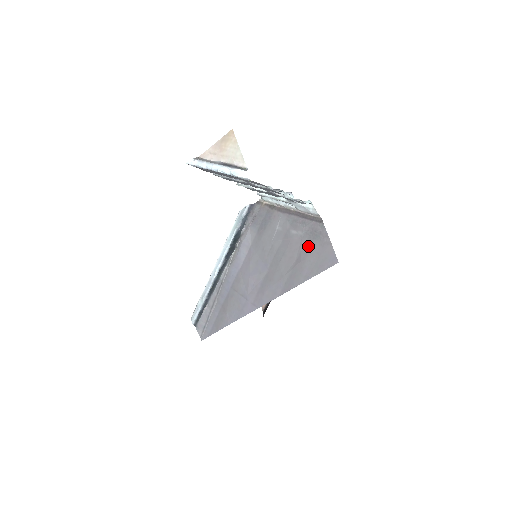
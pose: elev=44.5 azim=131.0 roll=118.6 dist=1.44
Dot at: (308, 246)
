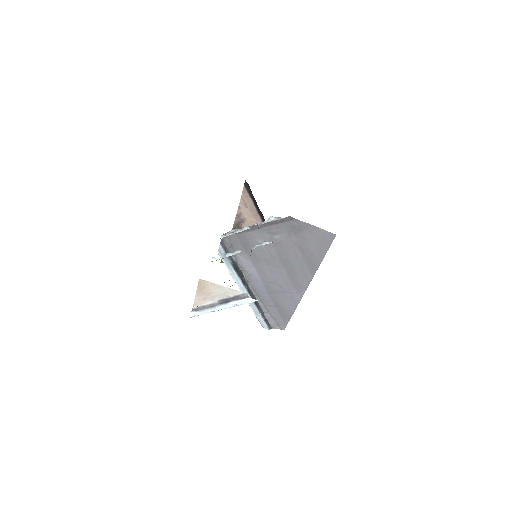
Dot at: (300, 239)
